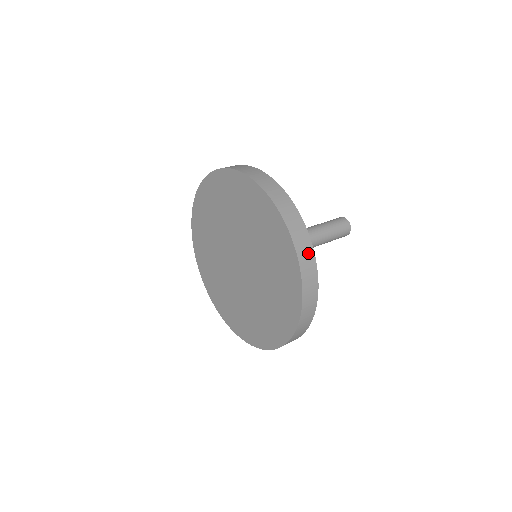
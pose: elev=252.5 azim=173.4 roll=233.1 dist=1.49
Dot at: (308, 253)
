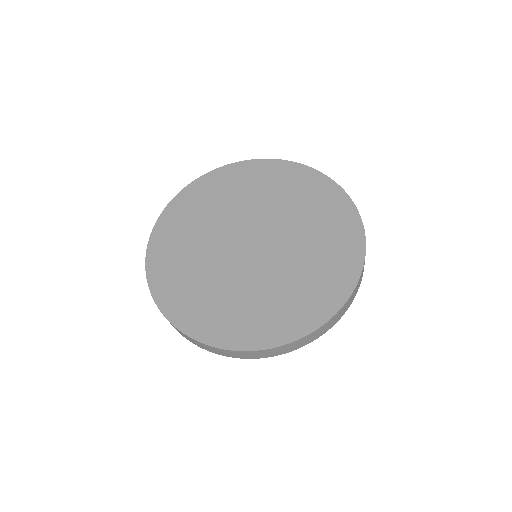
Dot at: (348, 305)
